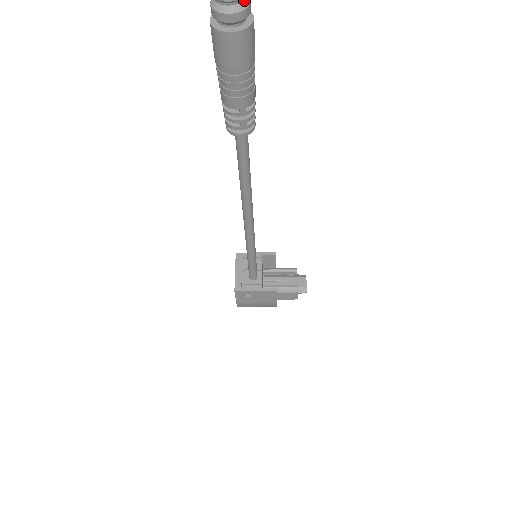
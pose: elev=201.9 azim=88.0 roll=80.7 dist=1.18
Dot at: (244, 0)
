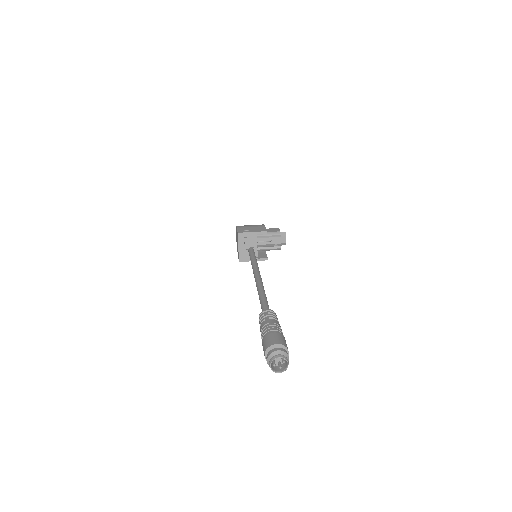
Dot at: (286, 364)
